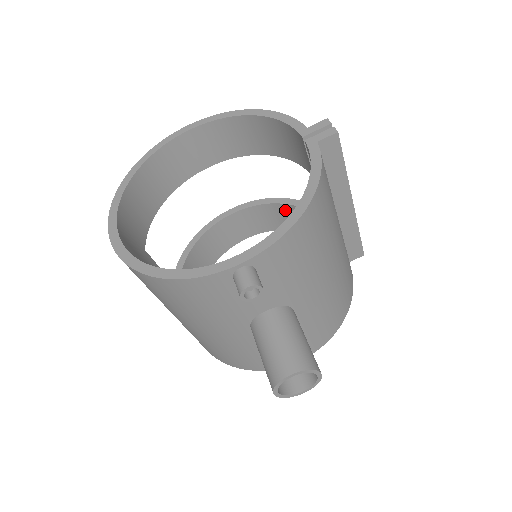
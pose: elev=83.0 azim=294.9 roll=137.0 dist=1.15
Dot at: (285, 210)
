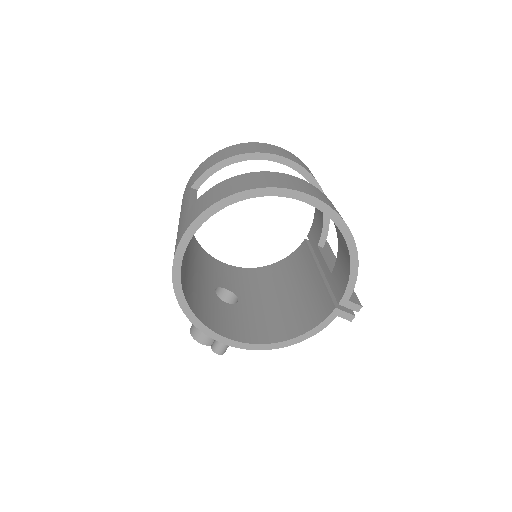
Dot at: occluded
